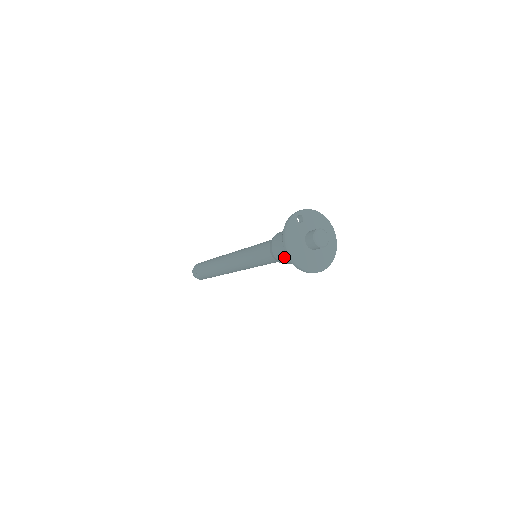
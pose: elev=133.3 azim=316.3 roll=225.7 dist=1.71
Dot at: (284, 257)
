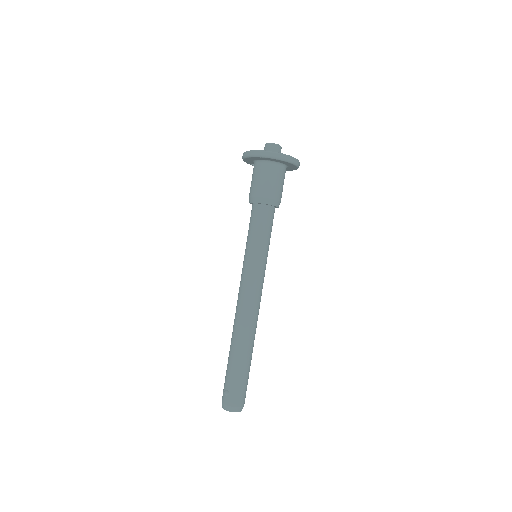
Dot at: (258, 183)
